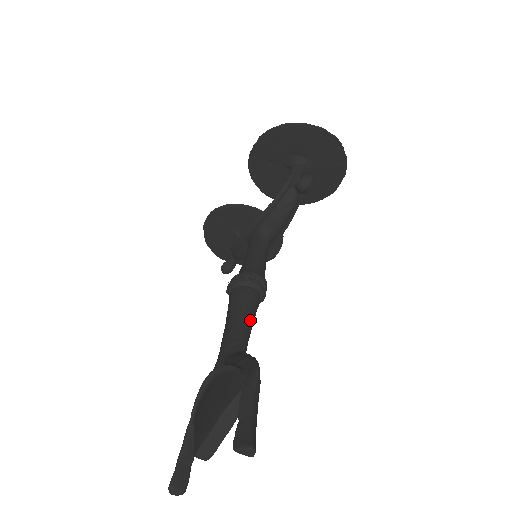
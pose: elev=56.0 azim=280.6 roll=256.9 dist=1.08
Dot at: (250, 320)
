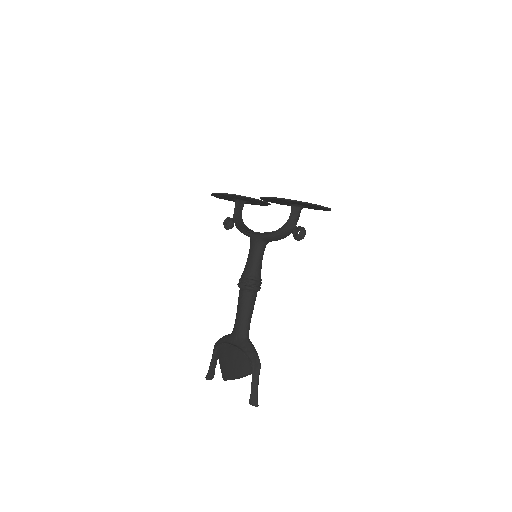
Dot at: (252, 313)
